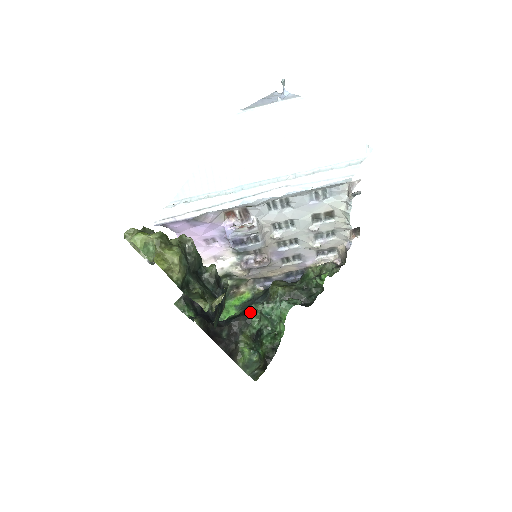
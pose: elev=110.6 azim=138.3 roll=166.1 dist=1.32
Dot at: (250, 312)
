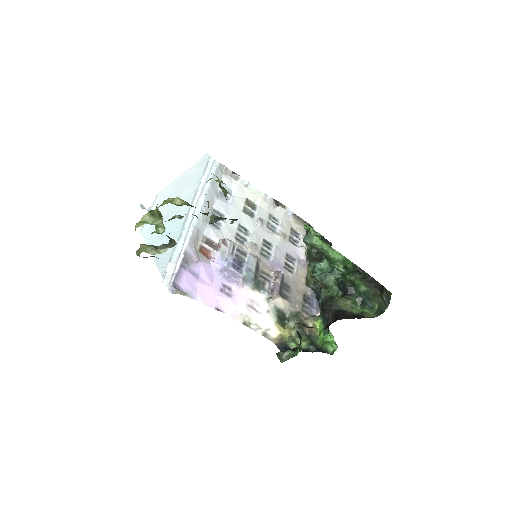
Dot at: occluded
